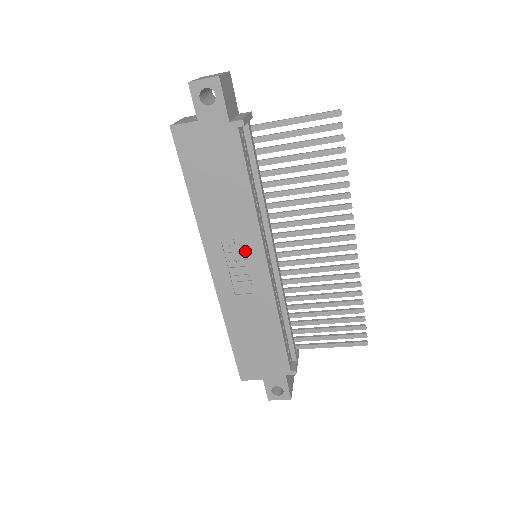
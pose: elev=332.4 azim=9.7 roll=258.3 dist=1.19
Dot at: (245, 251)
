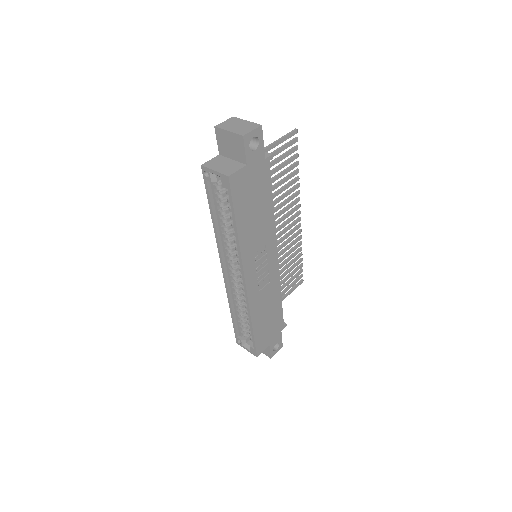
Dot at: (267, 254)
